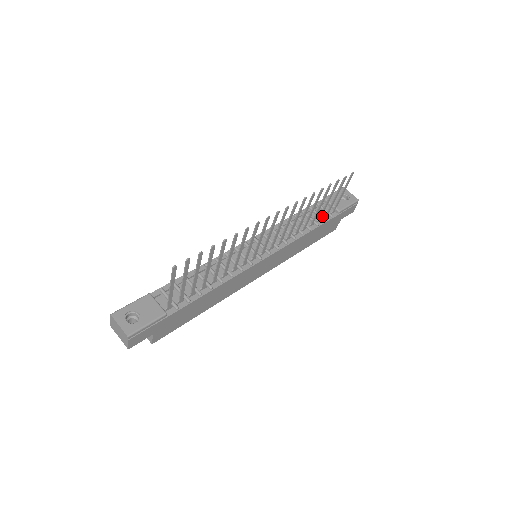
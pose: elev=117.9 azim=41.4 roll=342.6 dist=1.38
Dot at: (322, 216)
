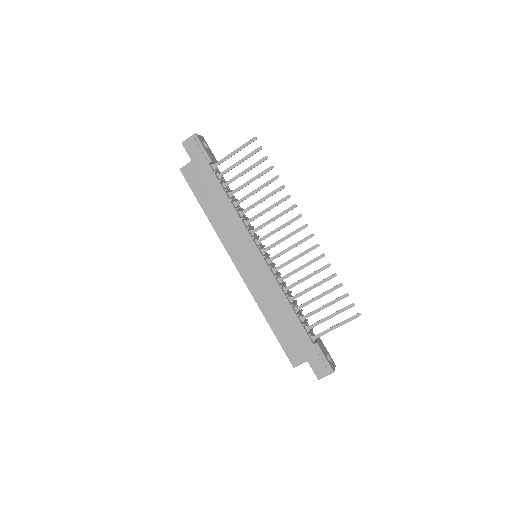
Dot at: (306, 326)
